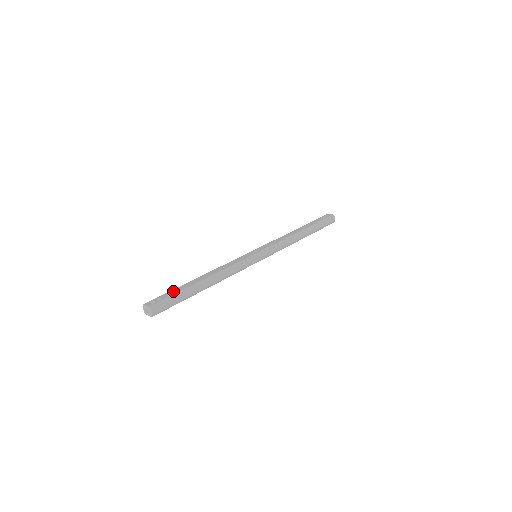
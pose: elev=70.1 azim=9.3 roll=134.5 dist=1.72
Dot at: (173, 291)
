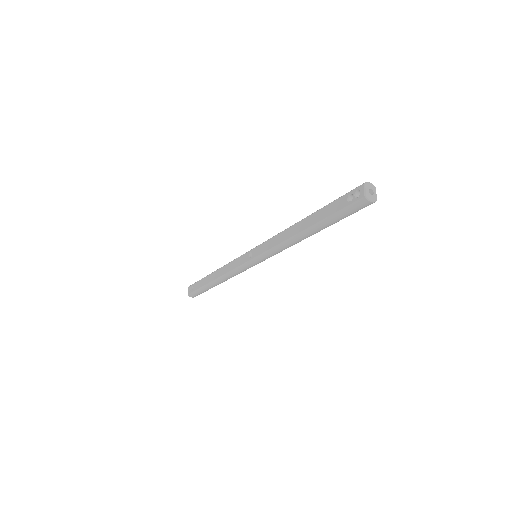
Dot at: (199, 283)
